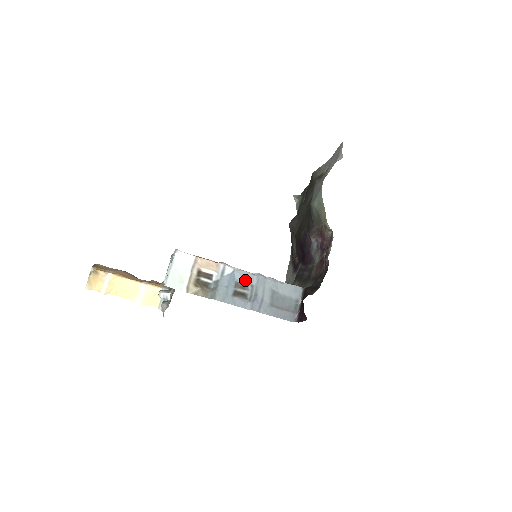
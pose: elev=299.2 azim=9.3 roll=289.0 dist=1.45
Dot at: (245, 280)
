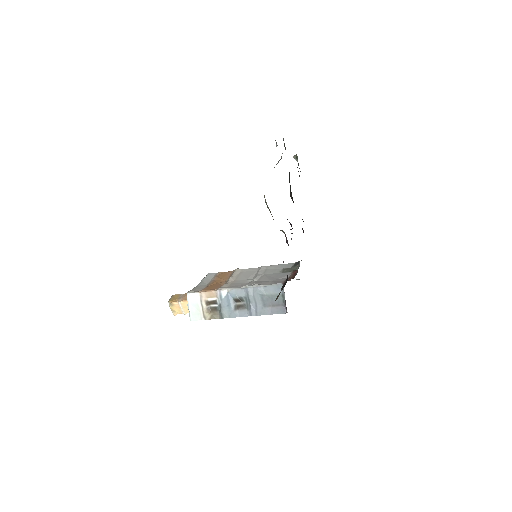
Dot at: (238, 295)
